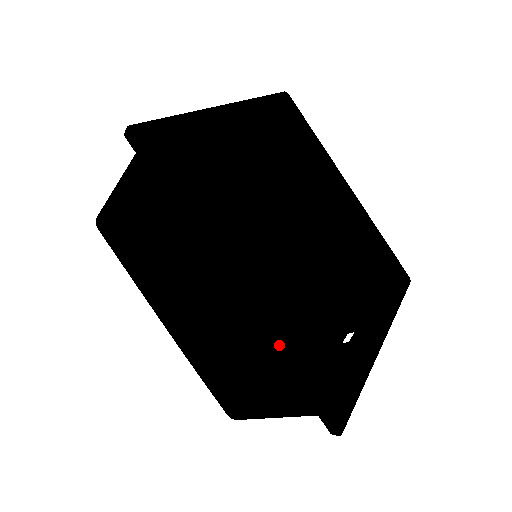
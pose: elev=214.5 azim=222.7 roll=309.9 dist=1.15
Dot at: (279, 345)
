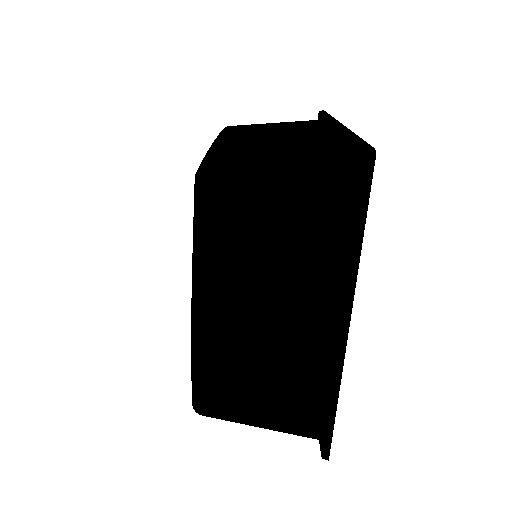
Dot at: (339, 385)
